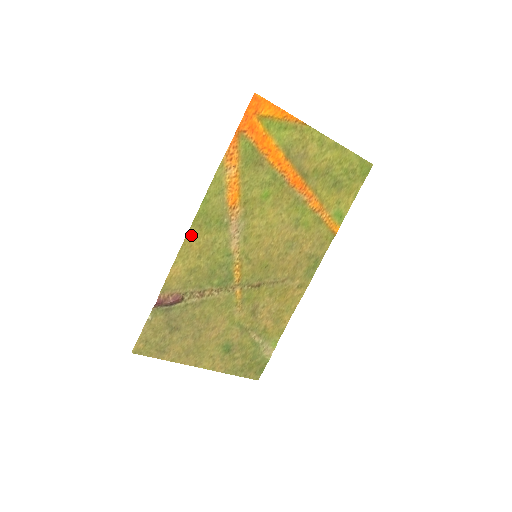
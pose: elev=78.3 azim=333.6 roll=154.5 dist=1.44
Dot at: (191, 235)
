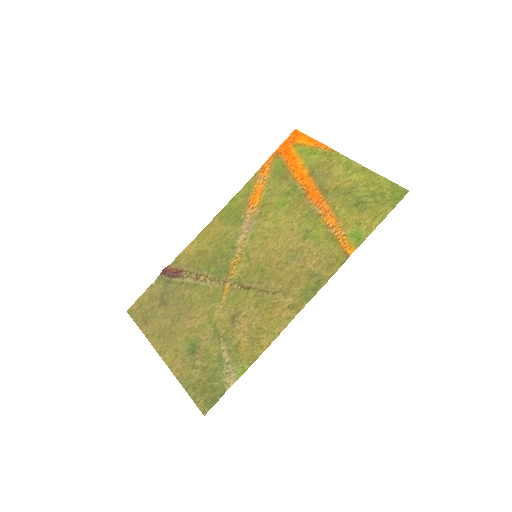
Dot at: (213, 224)
